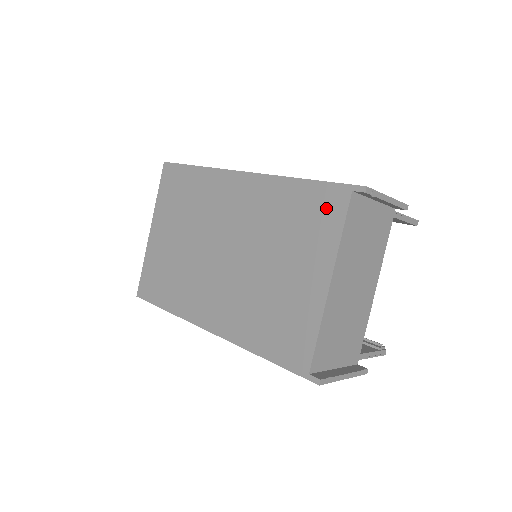
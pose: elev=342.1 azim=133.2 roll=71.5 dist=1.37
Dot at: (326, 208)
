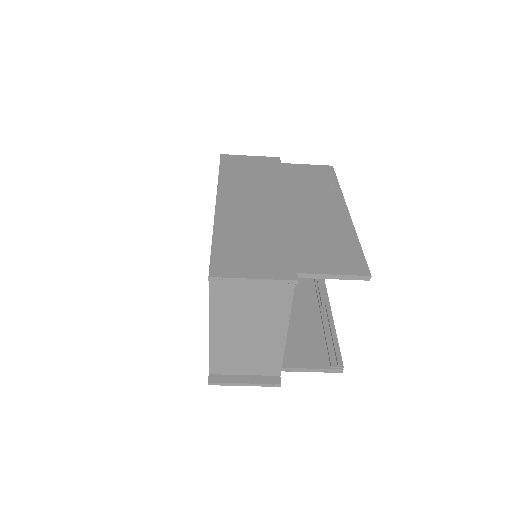
Dot at: occluded
